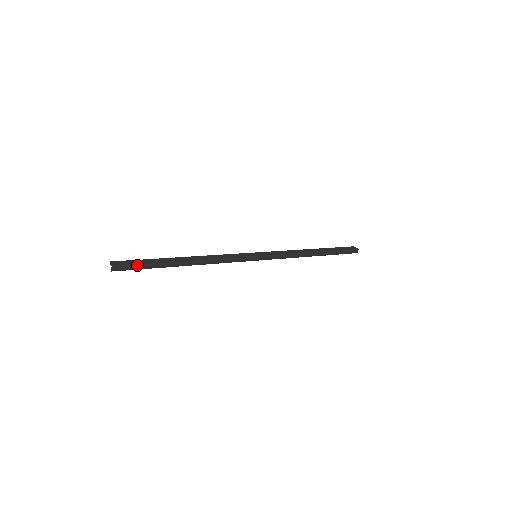
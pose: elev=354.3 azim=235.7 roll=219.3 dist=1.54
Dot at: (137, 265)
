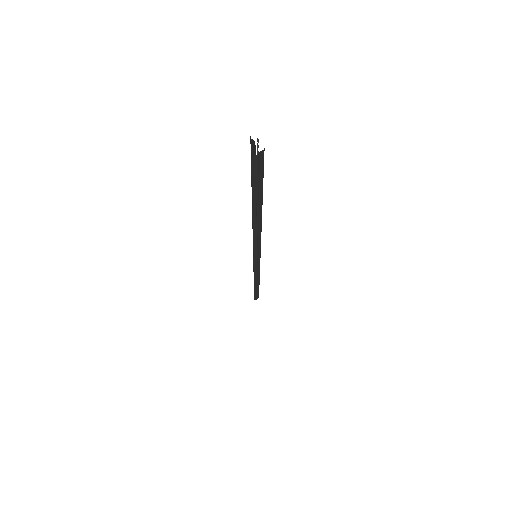
Dot at: (262, 177)
